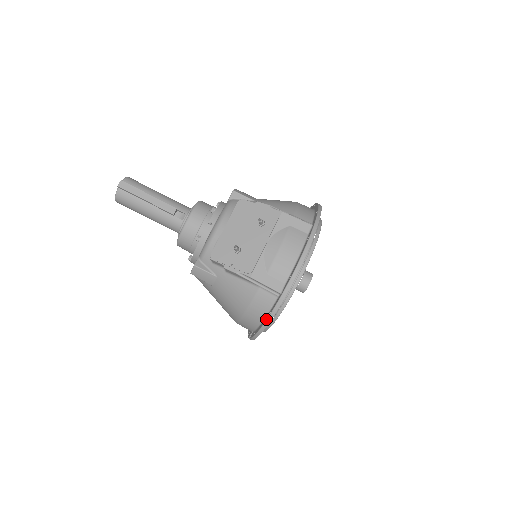
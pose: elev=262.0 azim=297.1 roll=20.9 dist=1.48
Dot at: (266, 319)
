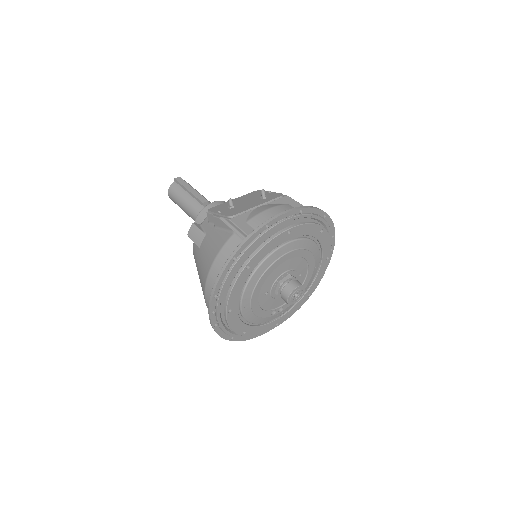
Dot at: (226, 262)
